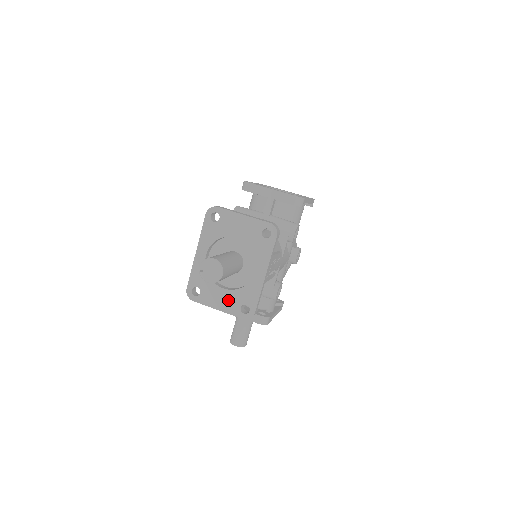
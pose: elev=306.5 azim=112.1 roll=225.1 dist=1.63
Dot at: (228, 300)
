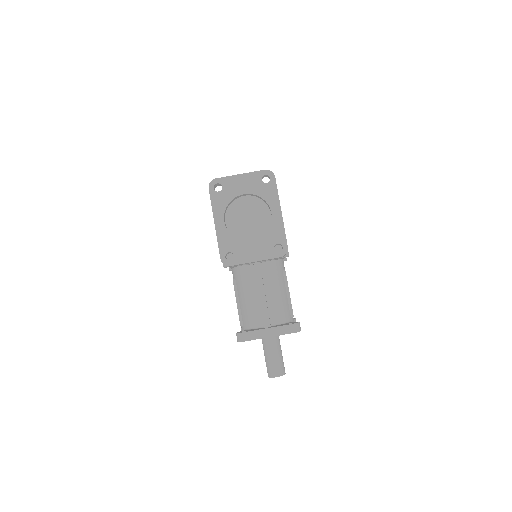
Dot at: occluded
